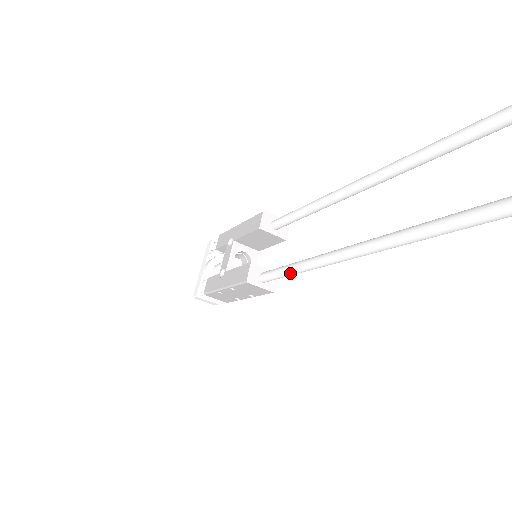
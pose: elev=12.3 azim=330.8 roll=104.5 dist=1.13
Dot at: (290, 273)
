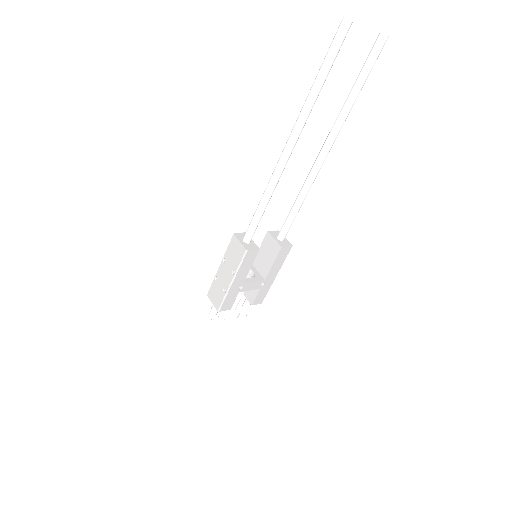
Dot at: (258, 205)
